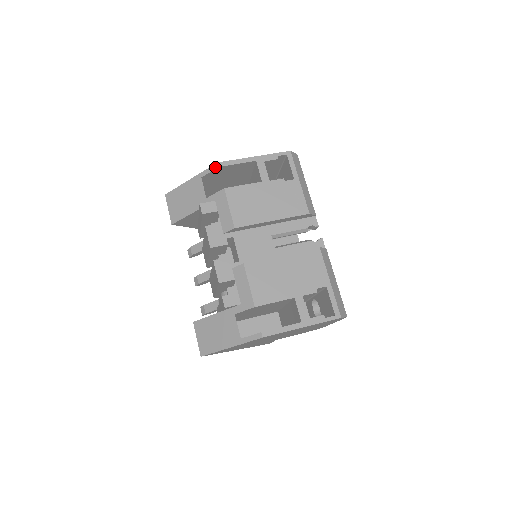
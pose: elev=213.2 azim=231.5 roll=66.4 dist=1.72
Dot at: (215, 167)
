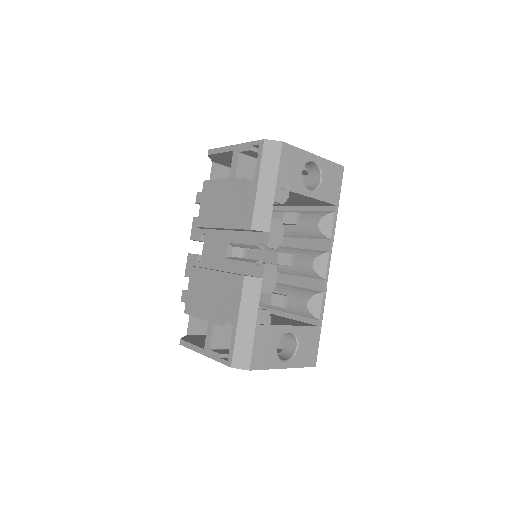
Dot at: (208, 154)
